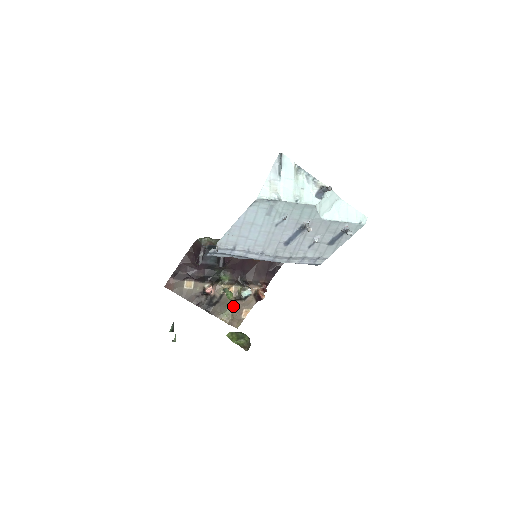
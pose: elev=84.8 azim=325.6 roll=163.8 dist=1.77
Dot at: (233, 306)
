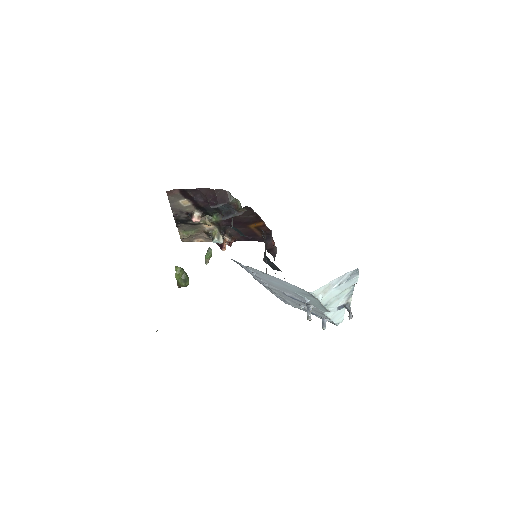
Dot at: (197, 233)
